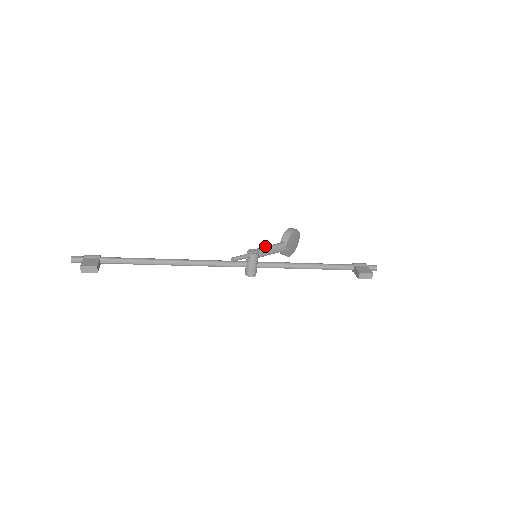
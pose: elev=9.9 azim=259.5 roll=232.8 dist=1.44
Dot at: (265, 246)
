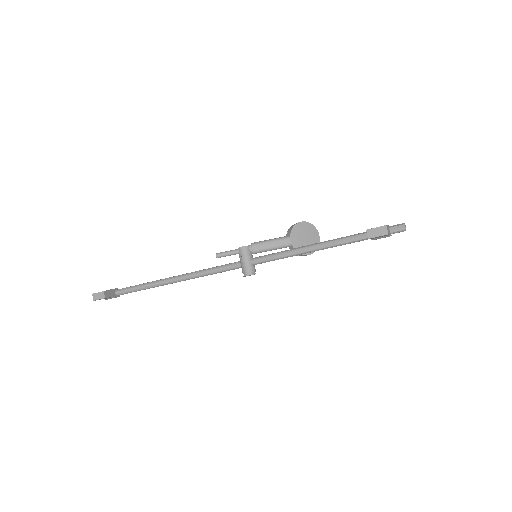
Dot at: (261, 241)
